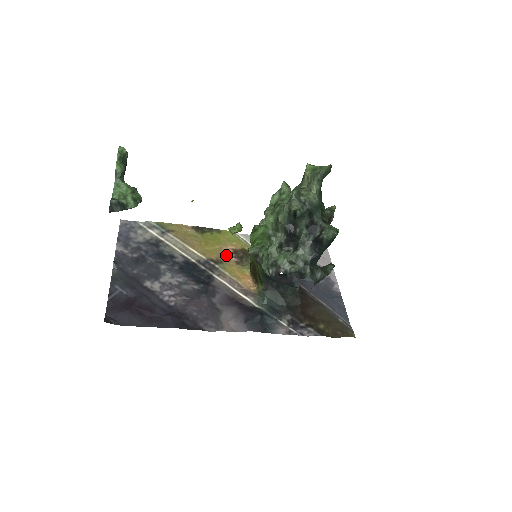
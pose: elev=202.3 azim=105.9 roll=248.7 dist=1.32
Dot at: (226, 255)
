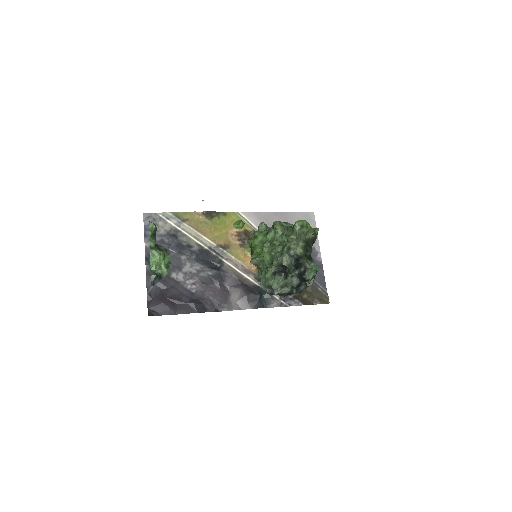
Dot at: (232, 239)
